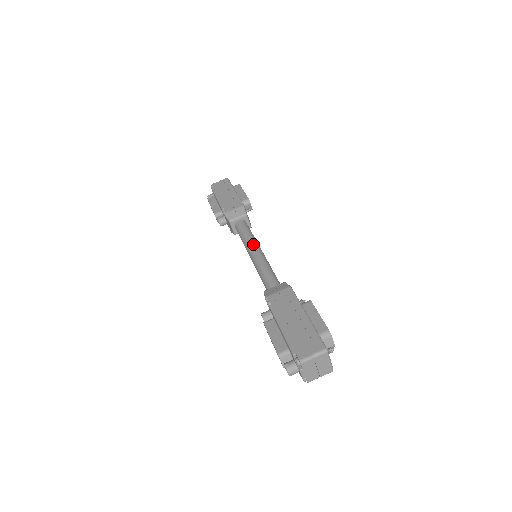
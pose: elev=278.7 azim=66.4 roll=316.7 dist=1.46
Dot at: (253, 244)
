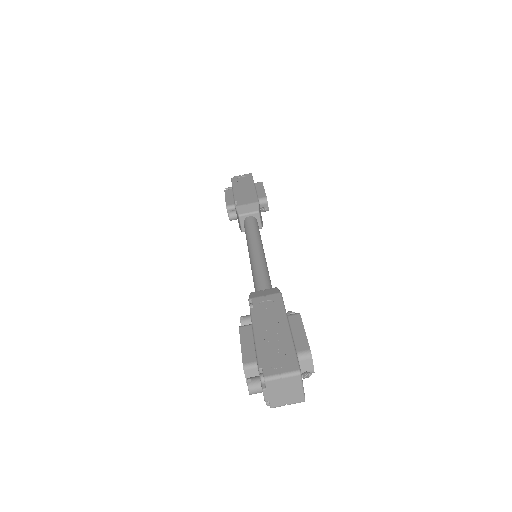
Dot at: (256, 242)
